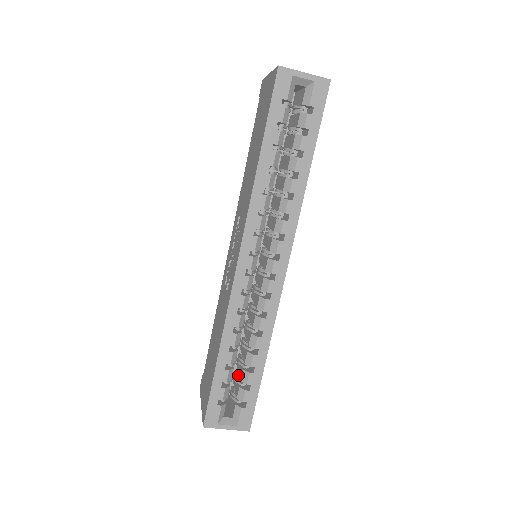
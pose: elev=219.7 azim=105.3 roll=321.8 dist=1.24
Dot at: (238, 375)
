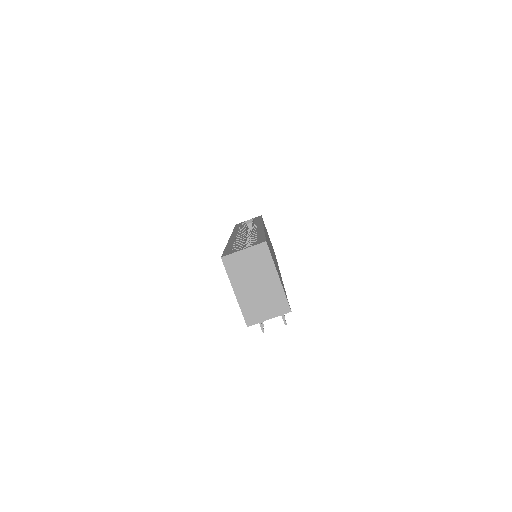
Dot at: occluded
